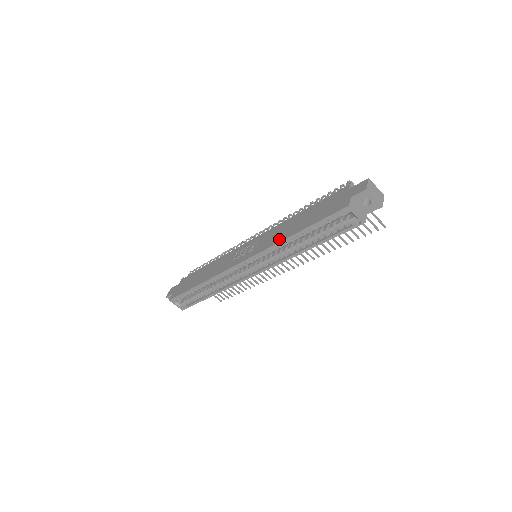
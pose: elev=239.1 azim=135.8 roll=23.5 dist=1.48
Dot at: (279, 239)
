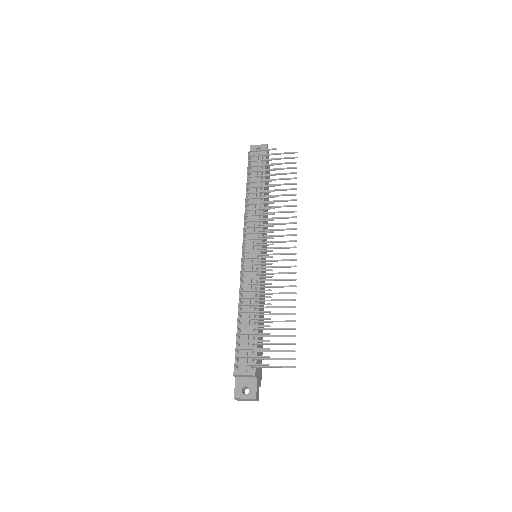
Dot at: occluded
